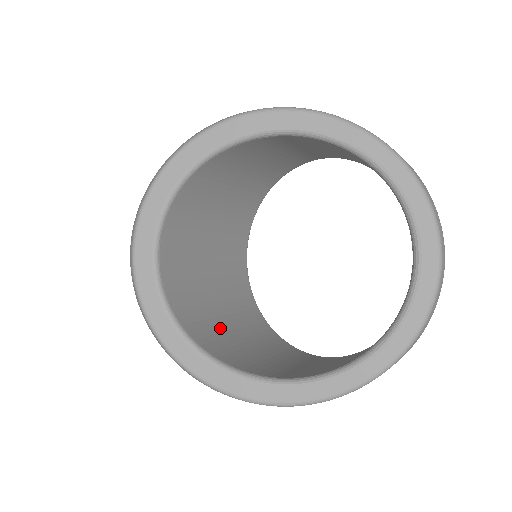
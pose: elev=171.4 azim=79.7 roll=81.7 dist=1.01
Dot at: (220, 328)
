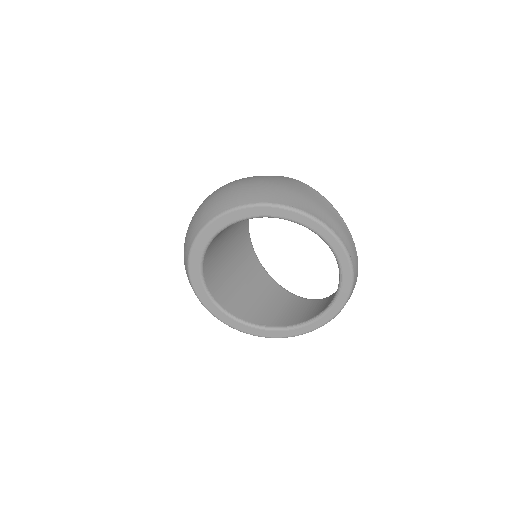
Dot at: (240, 294)
